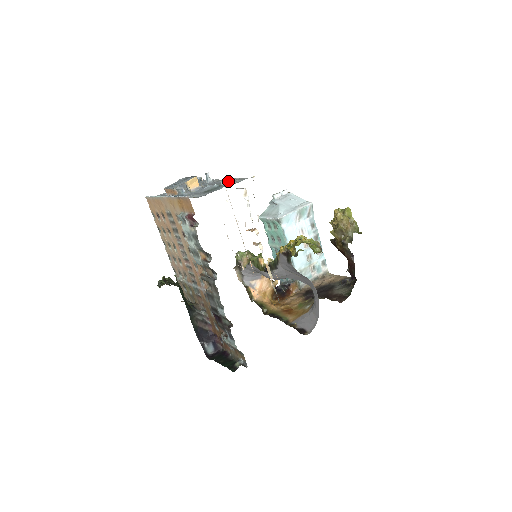
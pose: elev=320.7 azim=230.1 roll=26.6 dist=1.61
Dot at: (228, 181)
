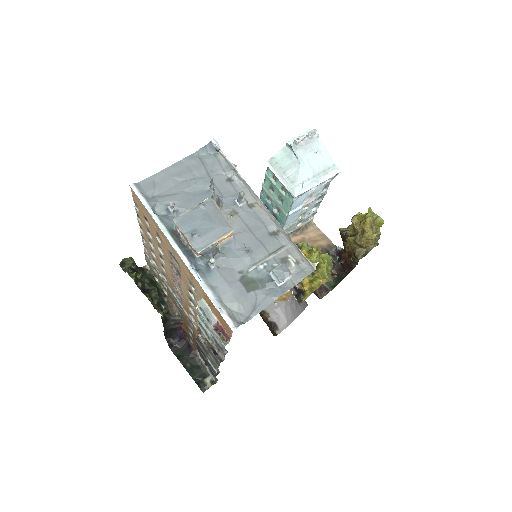
Dot at: (284, 280)
